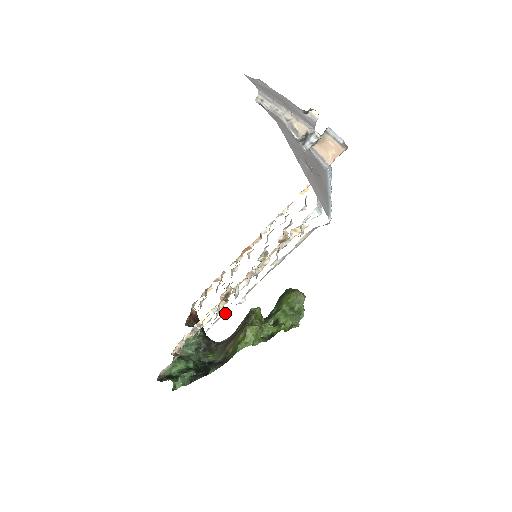
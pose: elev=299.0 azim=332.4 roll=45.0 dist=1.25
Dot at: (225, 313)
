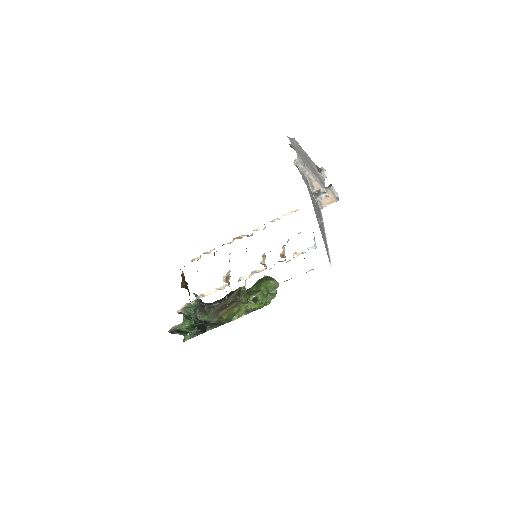
Dot at: occluded
